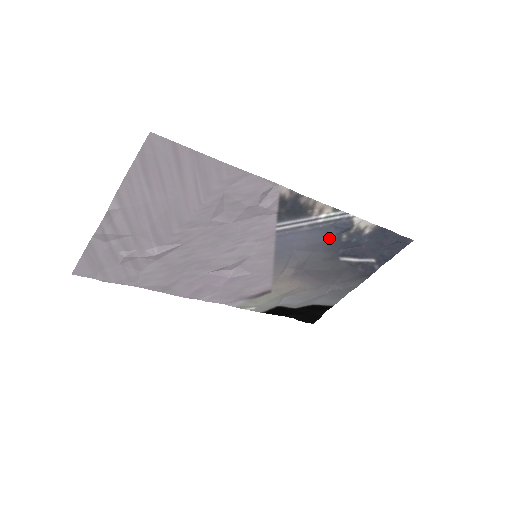
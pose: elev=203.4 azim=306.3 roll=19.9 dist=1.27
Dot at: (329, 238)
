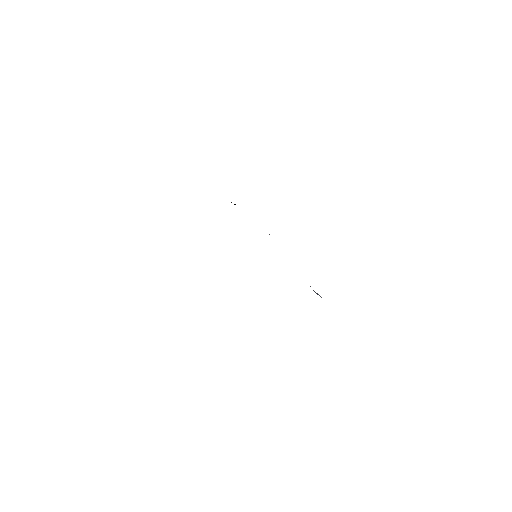
Dot at: occluded
